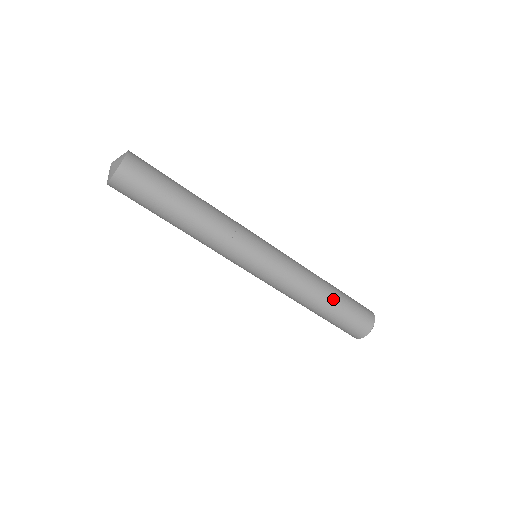
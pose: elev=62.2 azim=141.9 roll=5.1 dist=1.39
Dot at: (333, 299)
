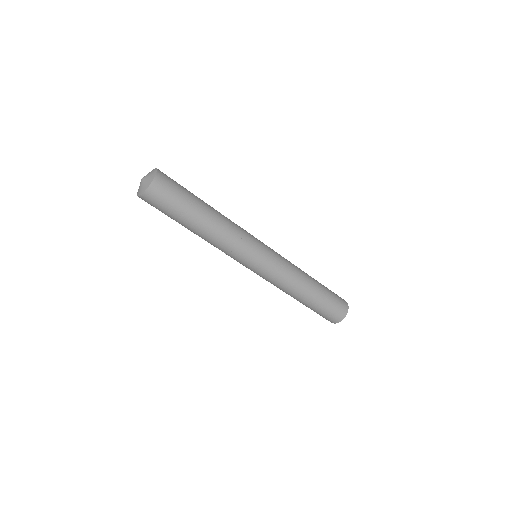
Dot at: (318, 287)
